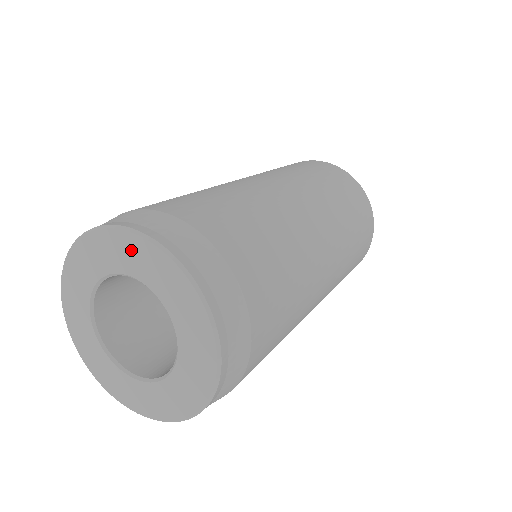
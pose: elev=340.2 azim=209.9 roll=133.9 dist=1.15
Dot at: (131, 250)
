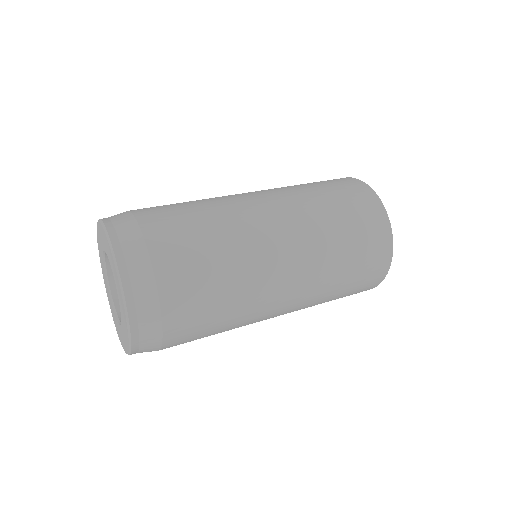
Dot at: (115, 272)
